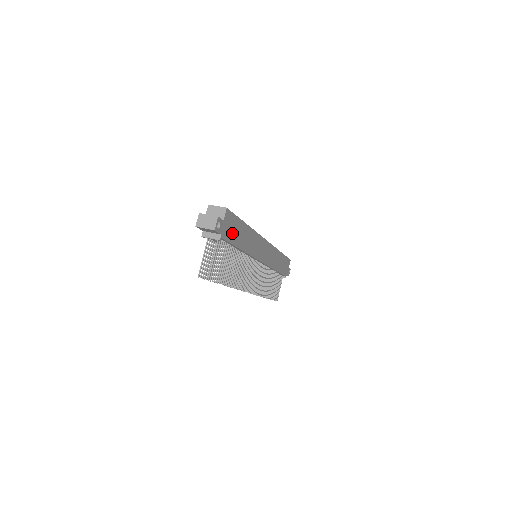
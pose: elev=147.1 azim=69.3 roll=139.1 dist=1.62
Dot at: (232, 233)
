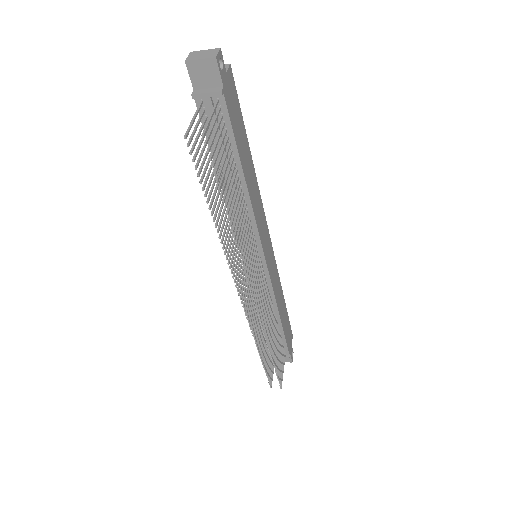
Dot at: (235, 121)
